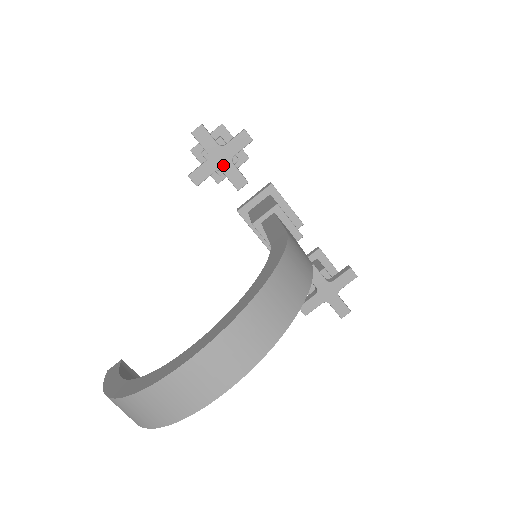
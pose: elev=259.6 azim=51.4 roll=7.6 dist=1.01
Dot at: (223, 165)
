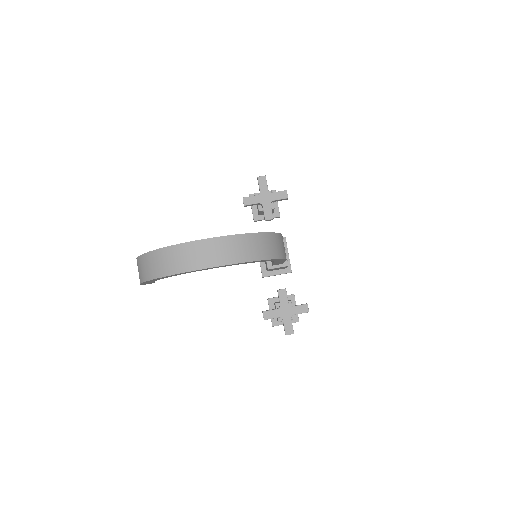
Dot at: (265, 202)
